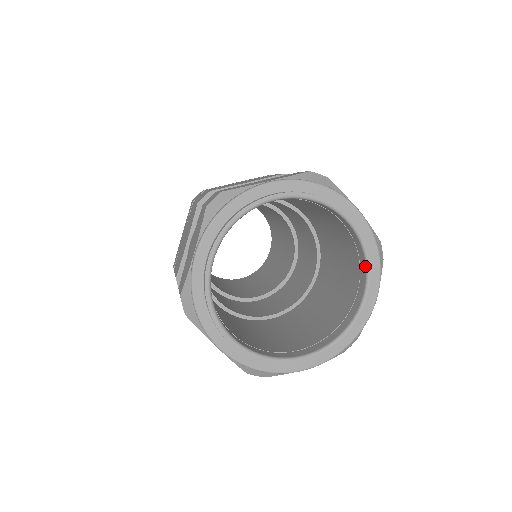
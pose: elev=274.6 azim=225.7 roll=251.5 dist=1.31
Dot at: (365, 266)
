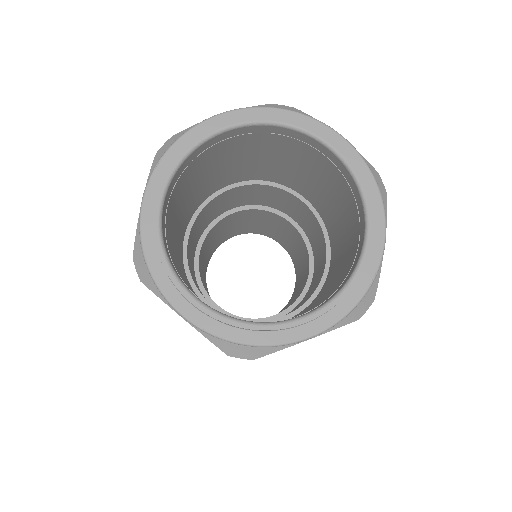
Dot at: (338, 291)
